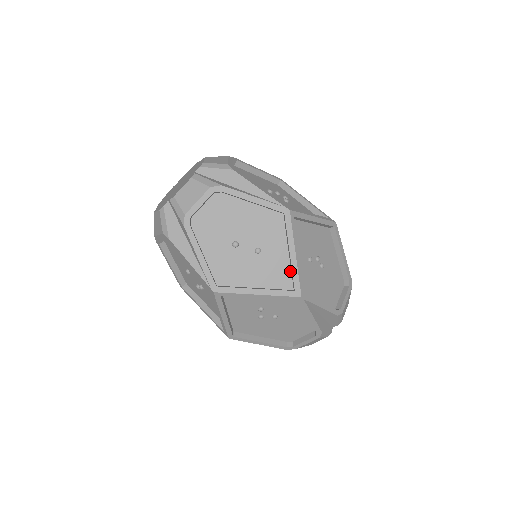
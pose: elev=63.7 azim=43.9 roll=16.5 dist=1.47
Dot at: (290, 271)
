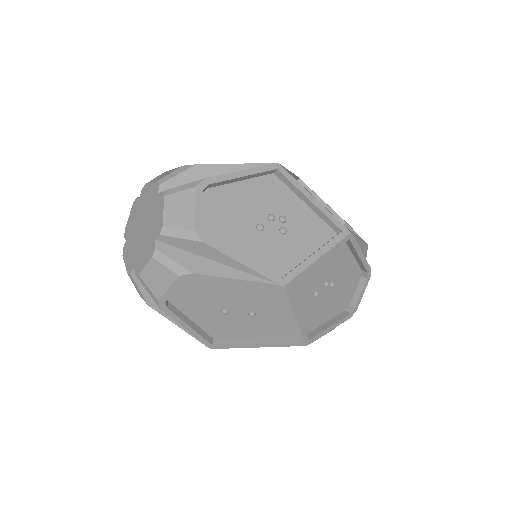
Dot at: occluded
